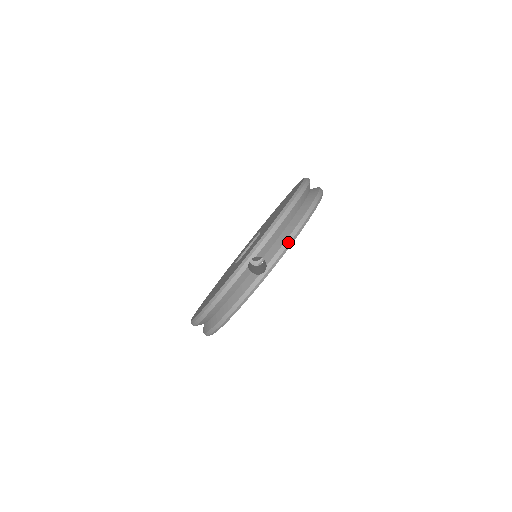
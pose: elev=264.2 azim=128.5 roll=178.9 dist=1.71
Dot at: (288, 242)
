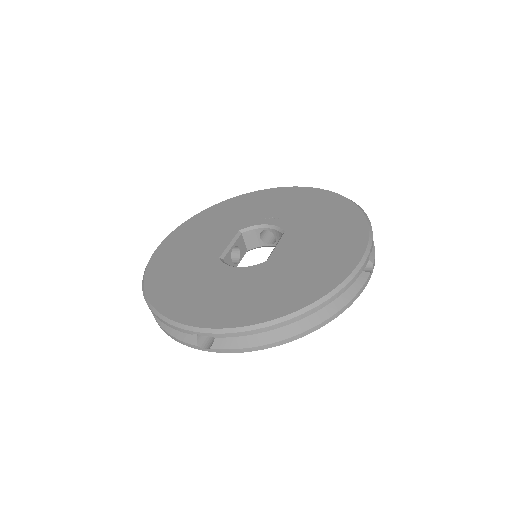
Dot at: (247, 350)
